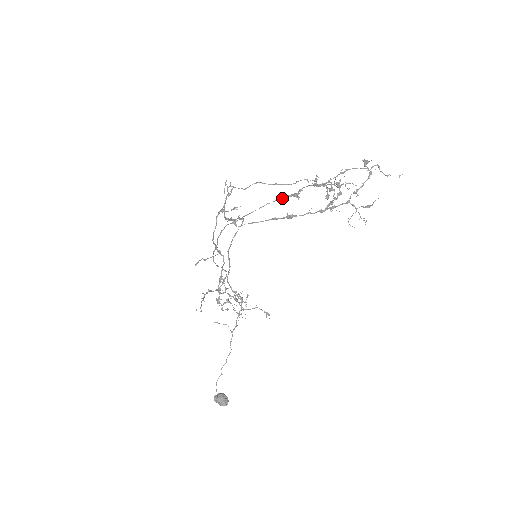
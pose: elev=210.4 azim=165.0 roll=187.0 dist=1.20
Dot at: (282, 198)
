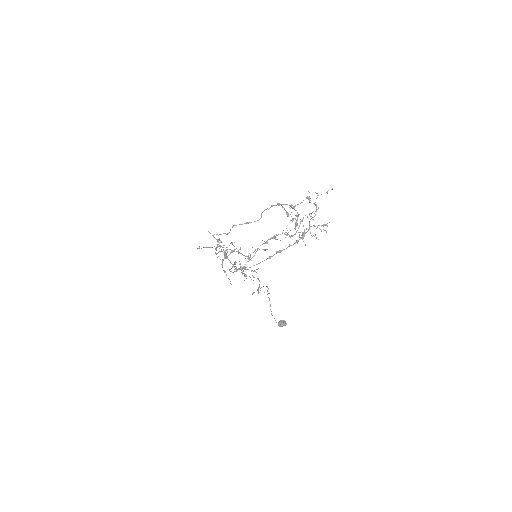
Dot at: (266, 242)
